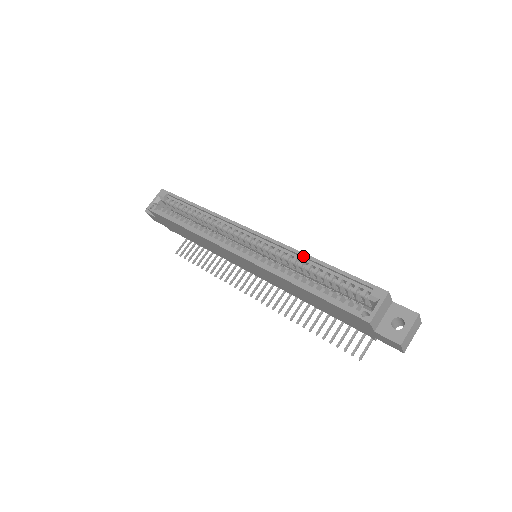
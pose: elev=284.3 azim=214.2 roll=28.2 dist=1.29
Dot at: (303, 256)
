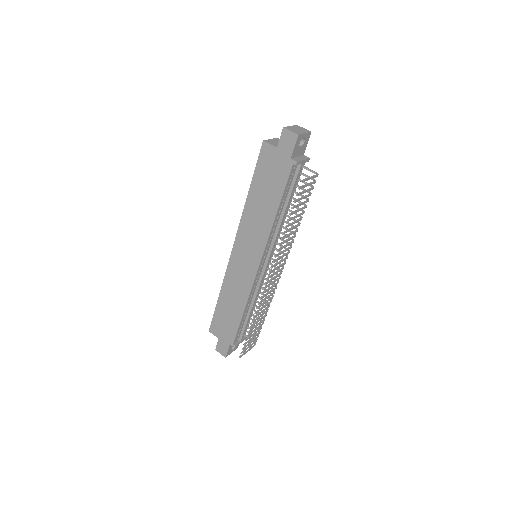
Dot at: occluded
